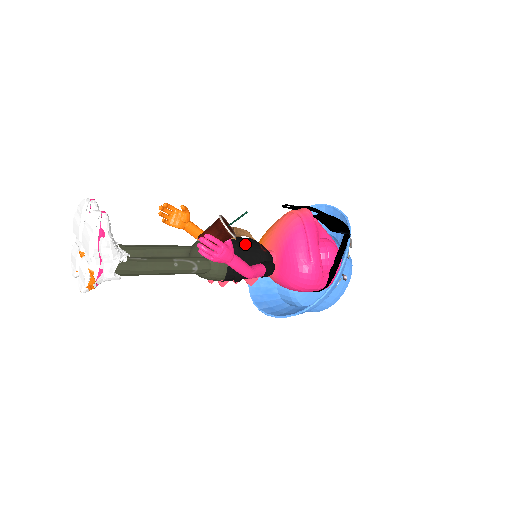
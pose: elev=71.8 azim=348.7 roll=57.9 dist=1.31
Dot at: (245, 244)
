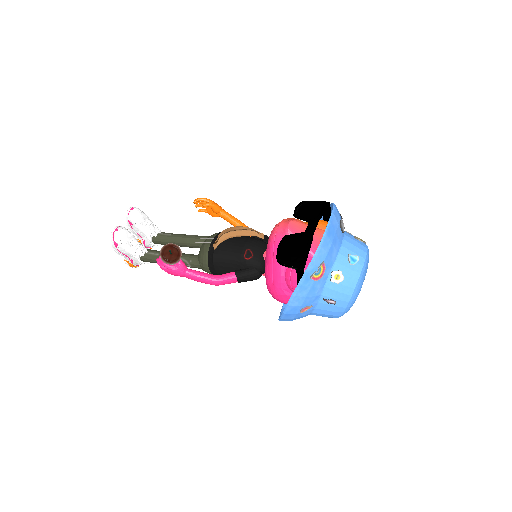
Dot at: (228, 251)
